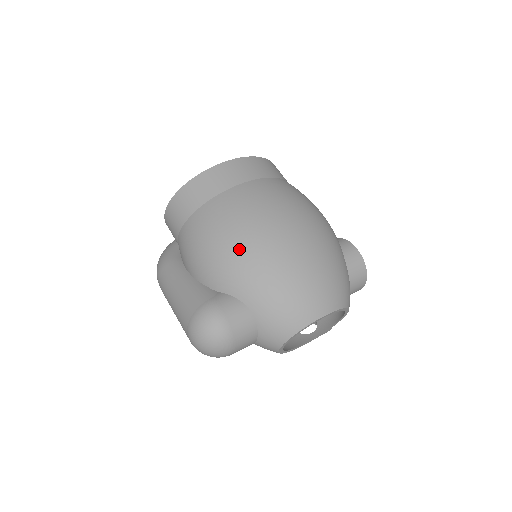
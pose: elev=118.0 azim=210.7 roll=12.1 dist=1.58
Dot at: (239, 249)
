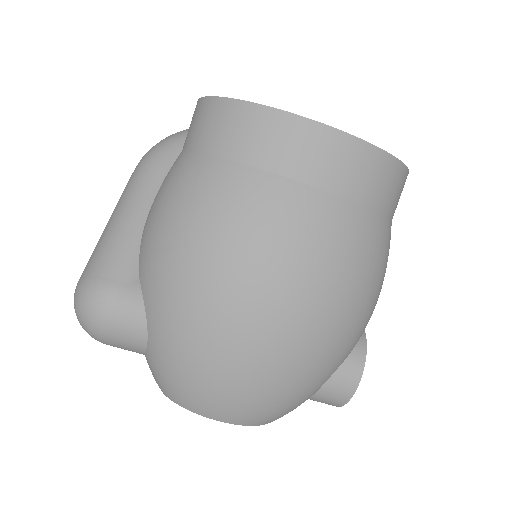
Dot at: (190, 274)
